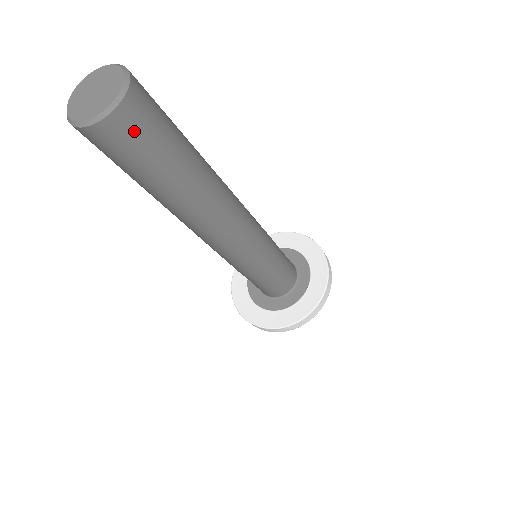
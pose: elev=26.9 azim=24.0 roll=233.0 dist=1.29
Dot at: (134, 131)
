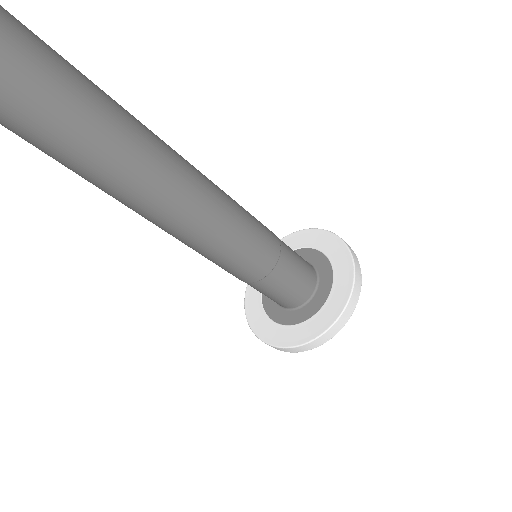
Dot at: out of frame
